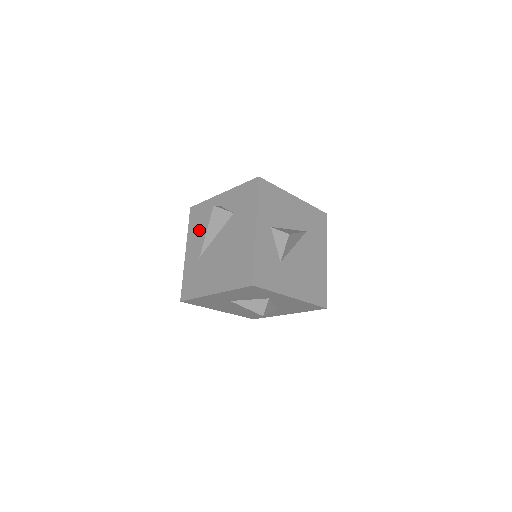
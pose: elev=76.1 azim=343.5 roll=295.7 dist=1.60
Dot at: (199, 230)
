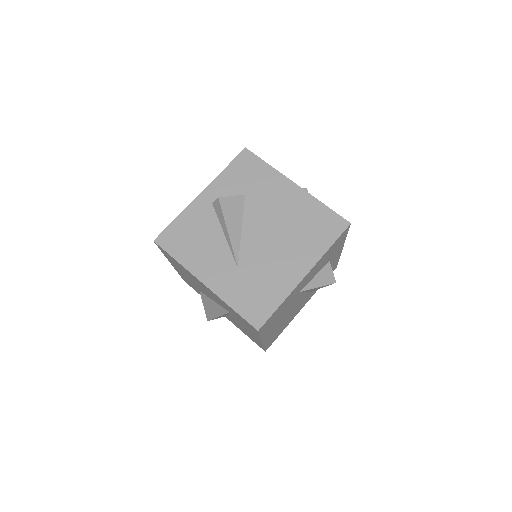
Dot at: (203, 246)
